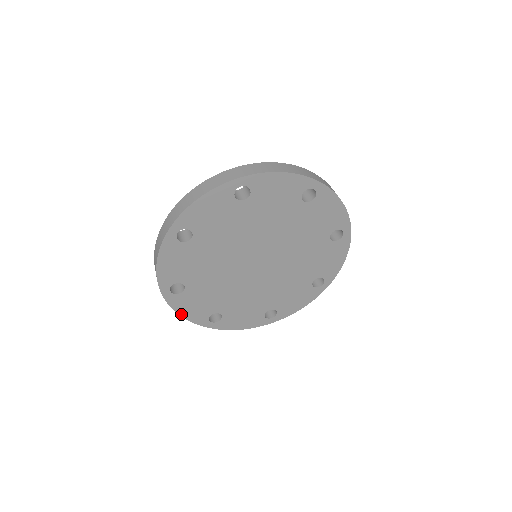
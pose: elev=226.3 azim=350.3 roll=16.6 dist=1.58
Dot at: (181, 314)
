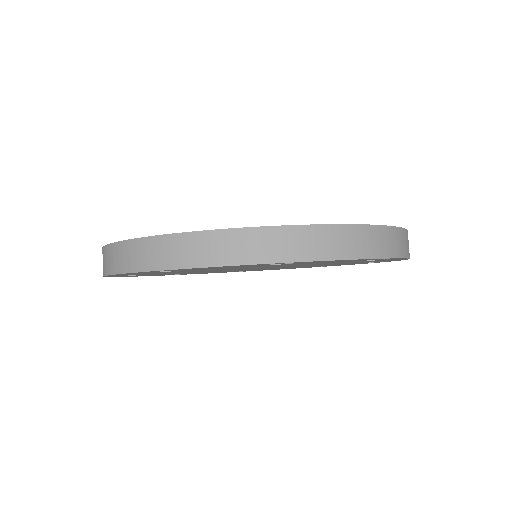
Dot at: occluded
